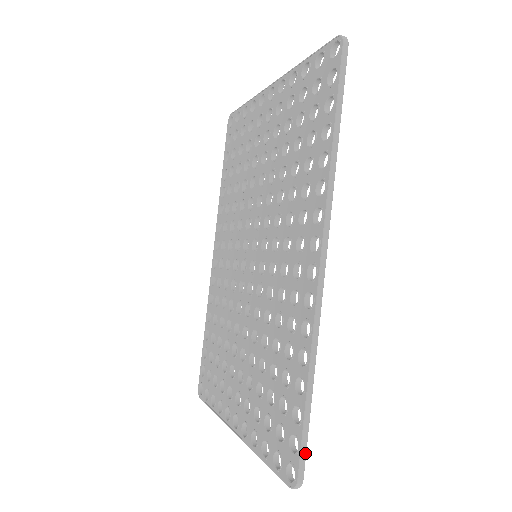
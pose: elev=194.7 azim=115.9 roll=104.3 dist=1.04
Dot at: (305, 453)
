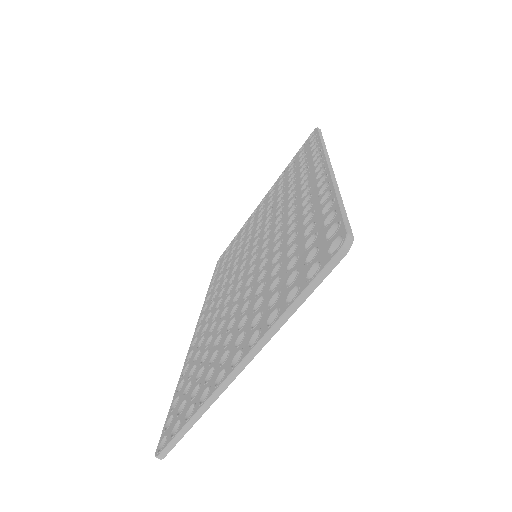
Dot at: (348, 223)
